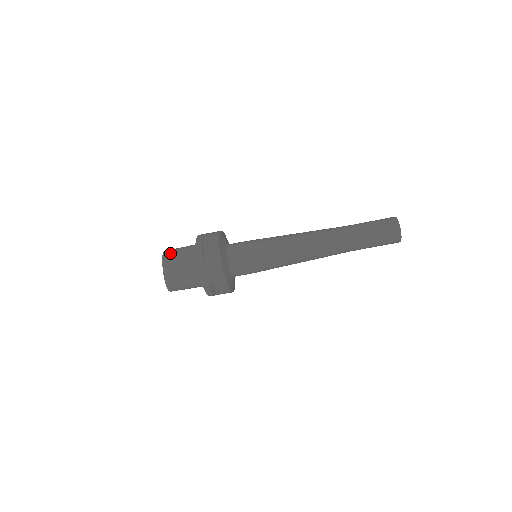
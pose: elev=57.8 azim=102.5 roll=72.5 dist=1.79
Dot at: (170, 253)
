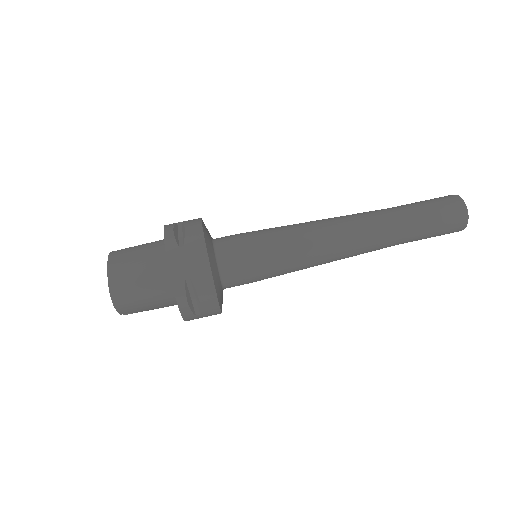
Dot at: (122, 250)
